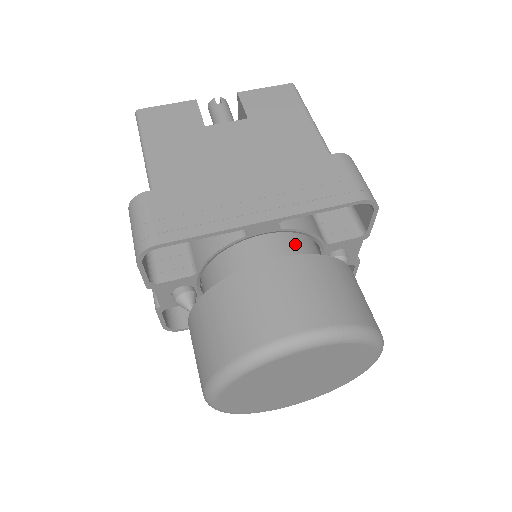
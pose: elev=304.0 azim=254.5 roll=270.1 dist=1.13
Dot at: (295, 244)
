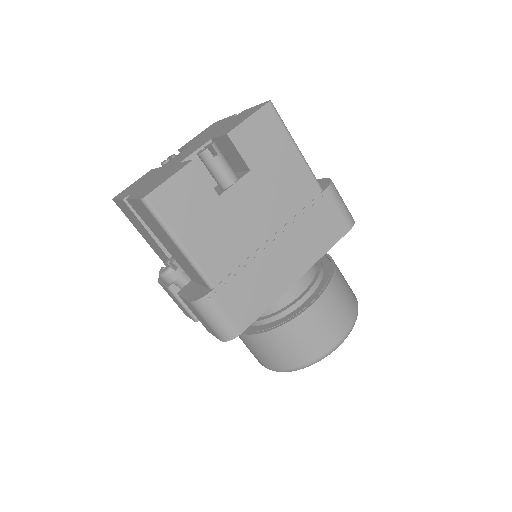
Dot at: occluded
